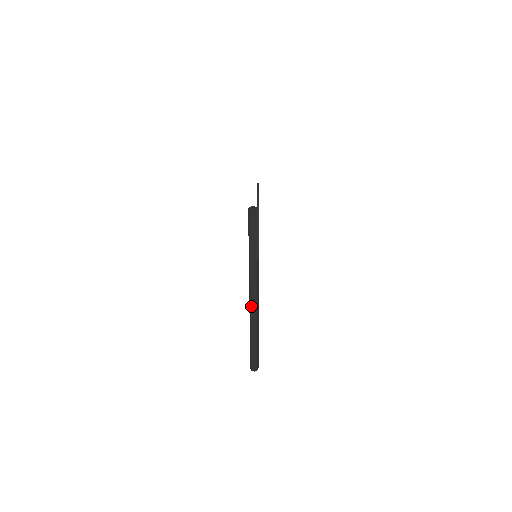
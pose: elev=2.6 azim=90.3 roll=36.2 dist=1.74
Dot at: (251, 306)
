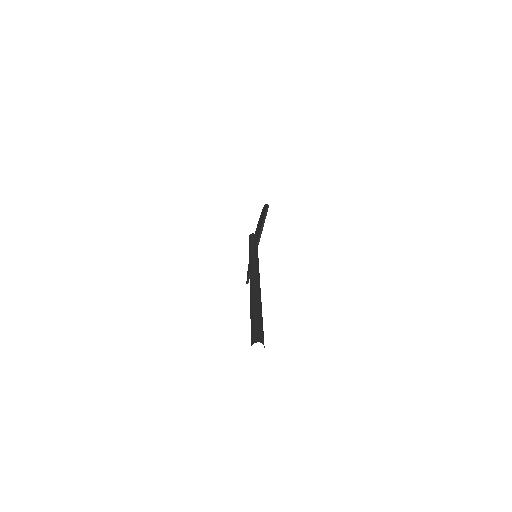
Dot at: (252, 279)
